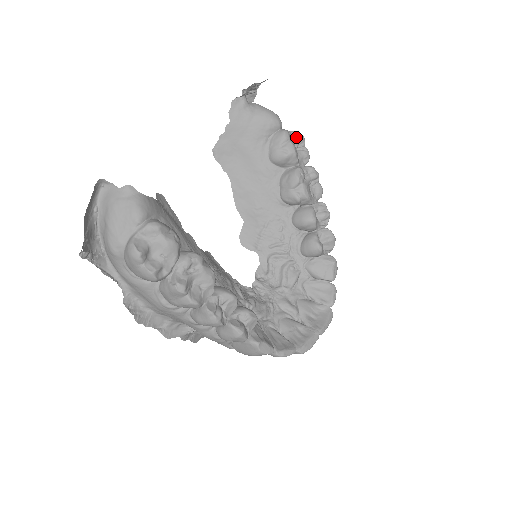
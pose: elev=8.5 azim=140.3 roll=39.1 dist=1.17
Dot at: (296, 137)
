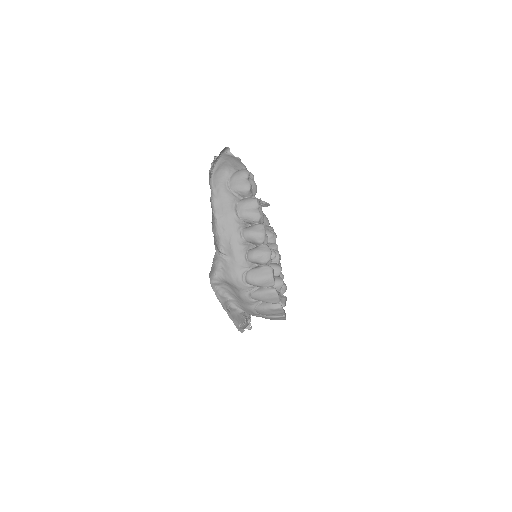
Dot at: occluded
